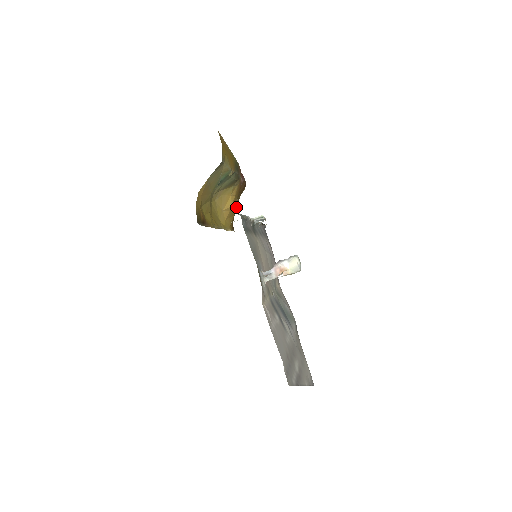
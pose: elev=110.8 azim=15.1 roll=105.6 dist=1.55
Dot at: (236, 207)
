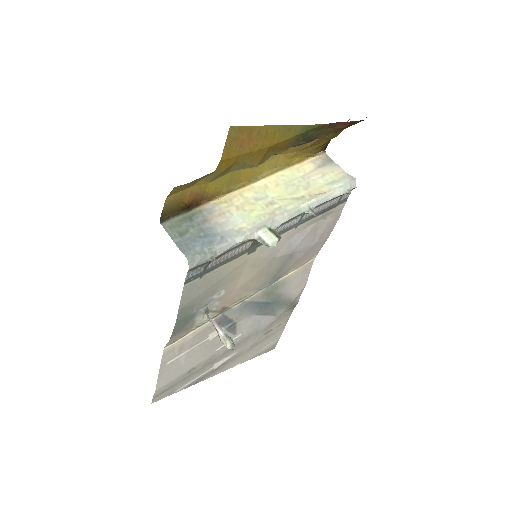
Dot at: (333, 136)
